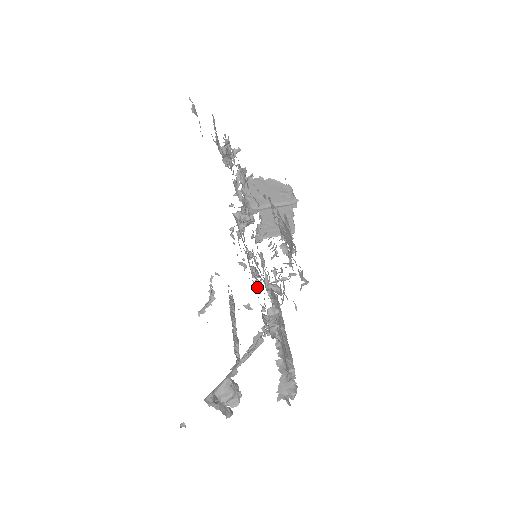
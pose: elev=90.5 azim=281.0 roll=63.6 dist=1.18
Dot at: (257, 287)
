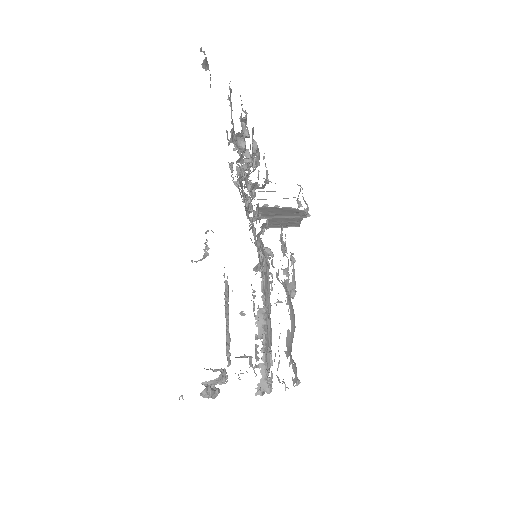
Dot at: (253, 310)
